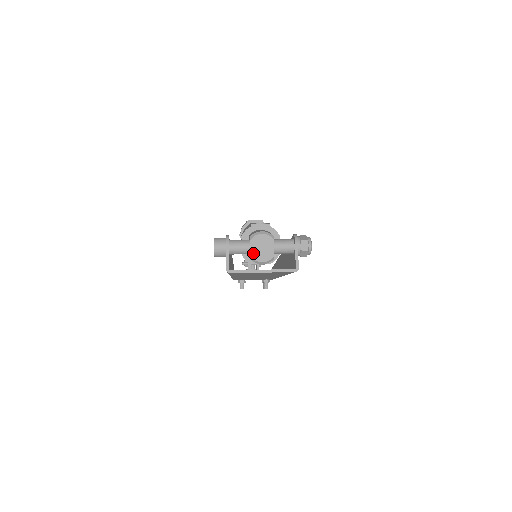
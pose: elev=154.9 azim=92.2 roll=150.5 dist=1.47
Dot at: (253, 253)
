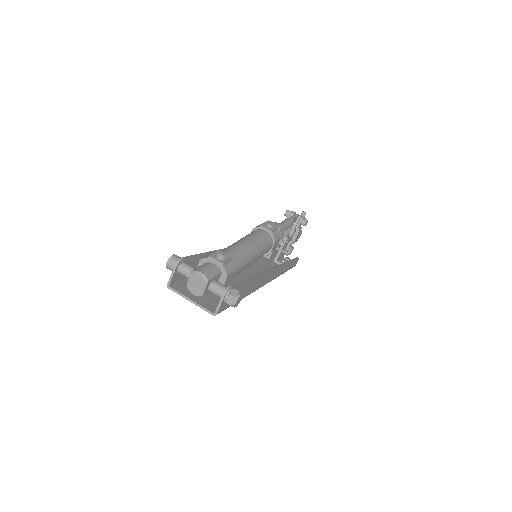
Dot at: (189, 284)
